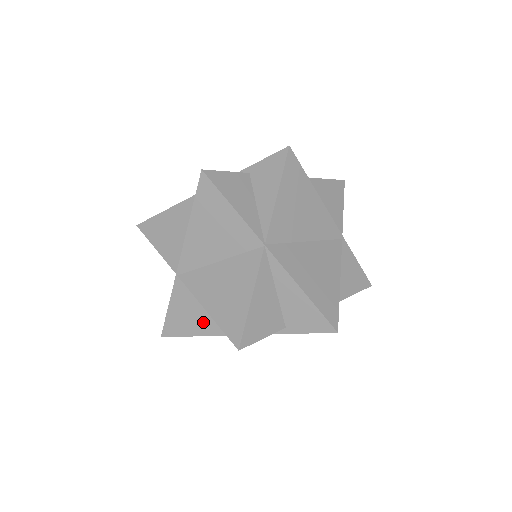
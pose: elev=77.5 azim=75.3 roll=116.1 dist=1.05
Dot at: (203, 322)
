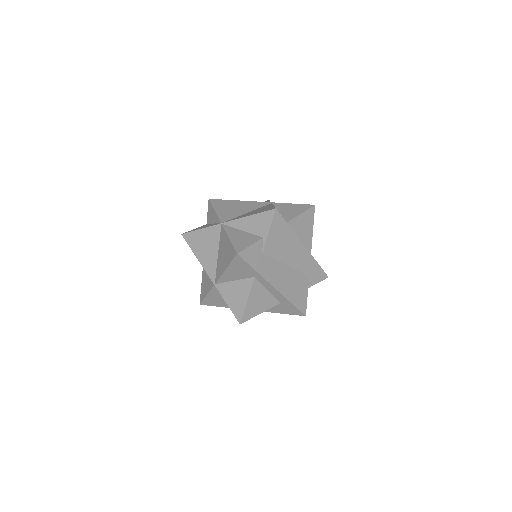
Dot at: (242, 288)
